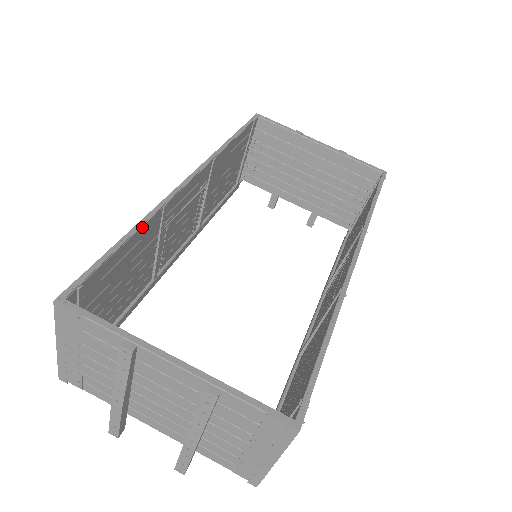
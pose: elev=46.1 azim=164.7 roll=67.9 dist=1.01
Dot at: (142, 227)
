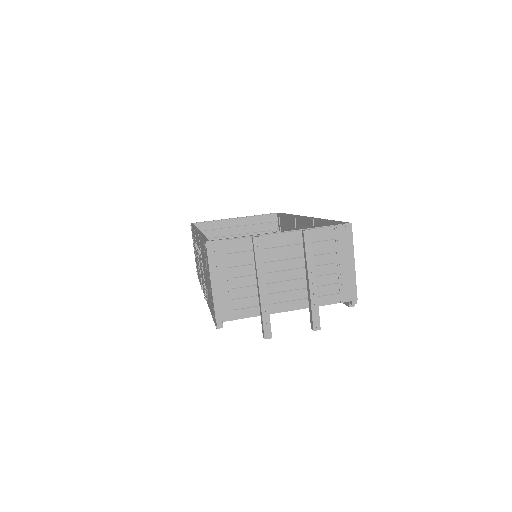
Dot at: occluded
